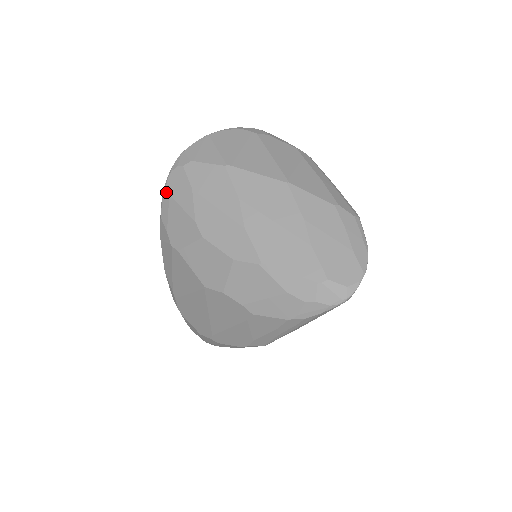
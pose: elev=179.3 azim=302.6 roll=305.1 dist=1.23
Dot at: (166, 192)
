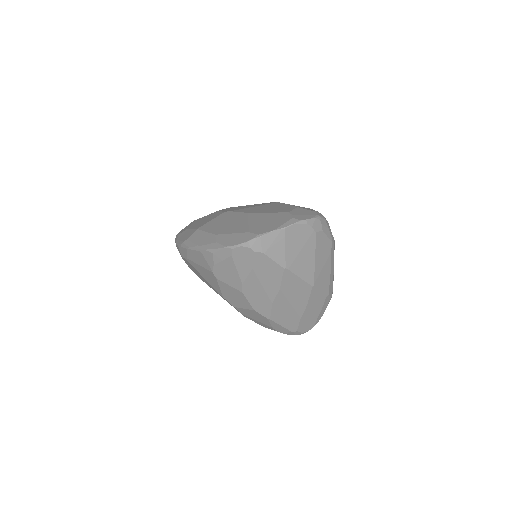
Dot at: (229, 252)
